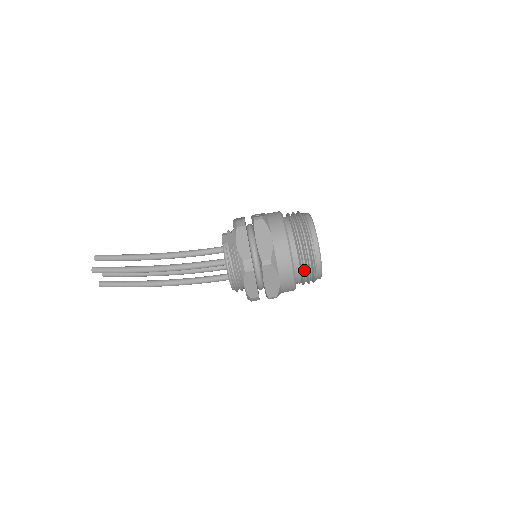
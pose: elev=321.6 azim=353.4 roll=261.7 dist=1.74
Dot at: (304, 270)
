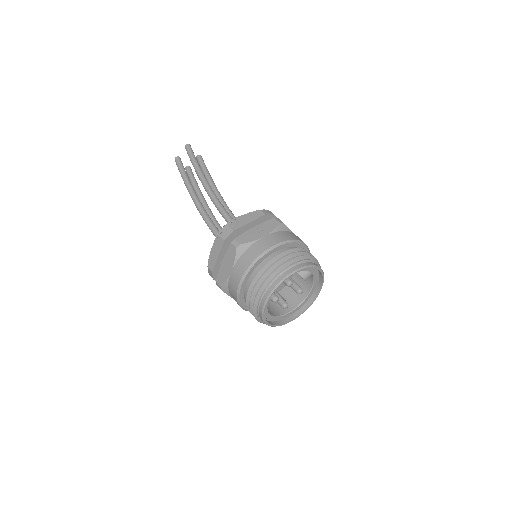
Dot at: occluded
